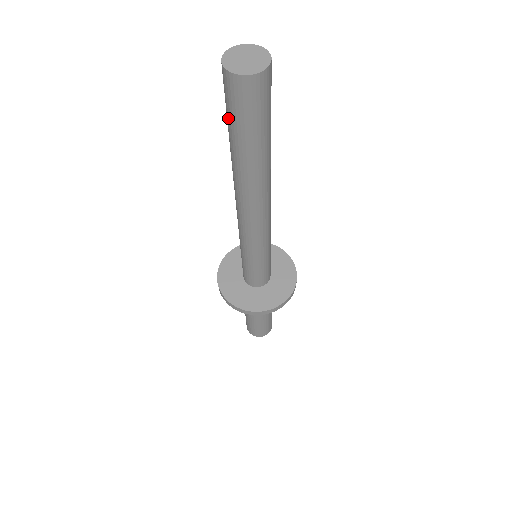
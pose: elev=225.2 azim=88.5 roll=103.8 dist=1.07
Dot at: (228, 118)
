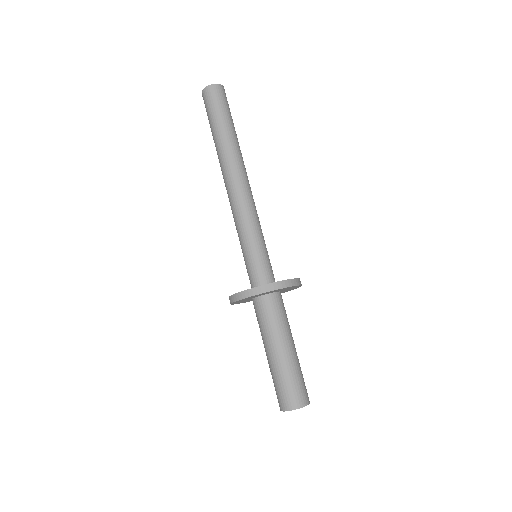
Dot at: (209, 118)
